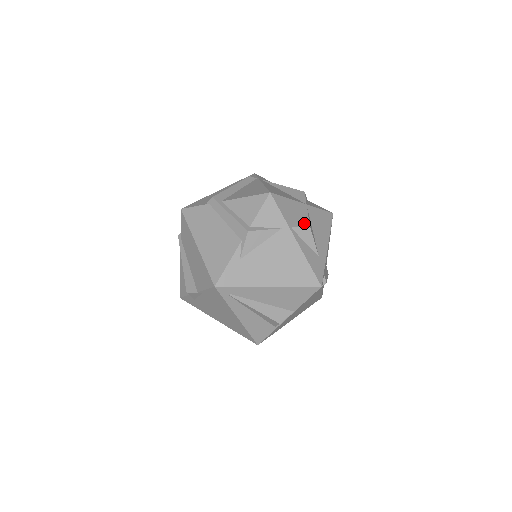
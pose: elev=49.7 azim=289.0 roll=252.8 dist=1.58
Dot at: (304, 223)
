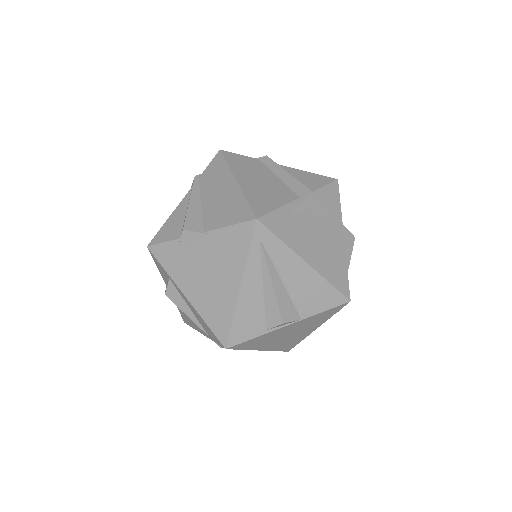
Dot at: (350, 232)
